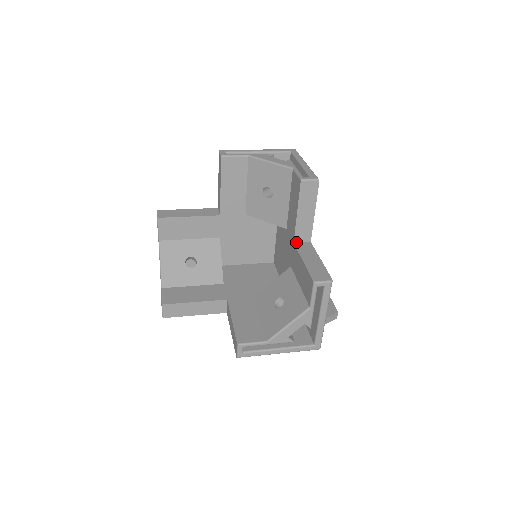
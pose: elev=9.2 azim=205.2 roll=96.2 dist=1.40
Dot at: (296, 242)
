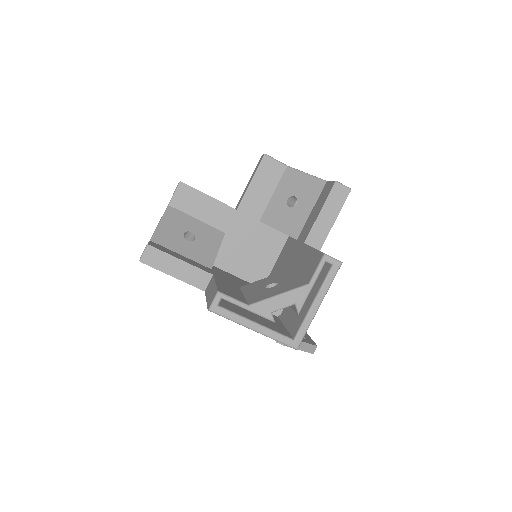
Dot at: occluded
